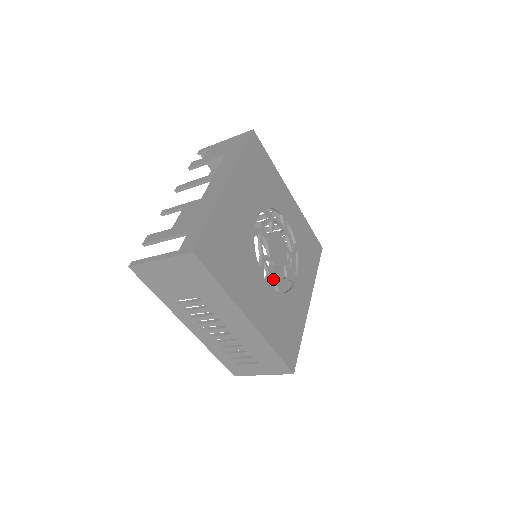
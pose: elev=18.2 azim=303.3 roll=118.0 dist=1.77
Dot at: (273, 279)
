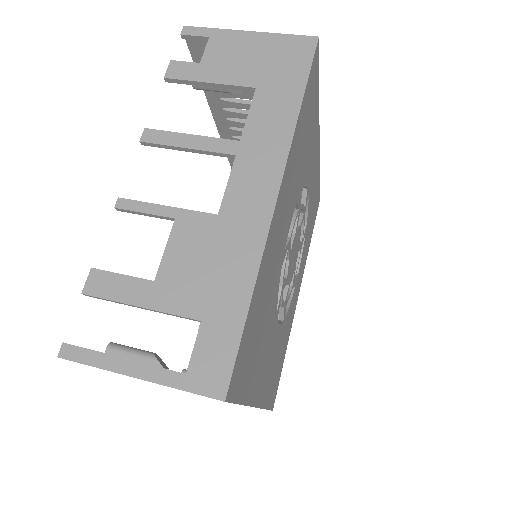
Dot at: (281, 307)
